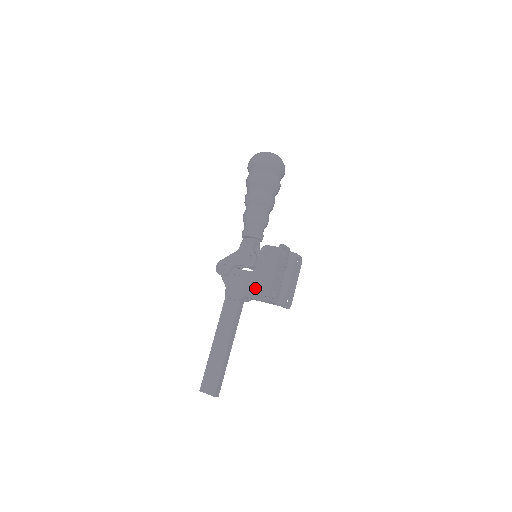
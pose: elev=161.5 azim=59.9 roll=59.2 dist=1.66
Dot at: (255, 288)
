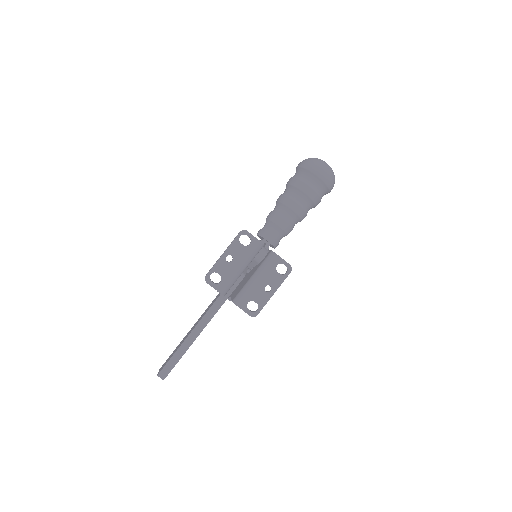
Dot at: occluded
